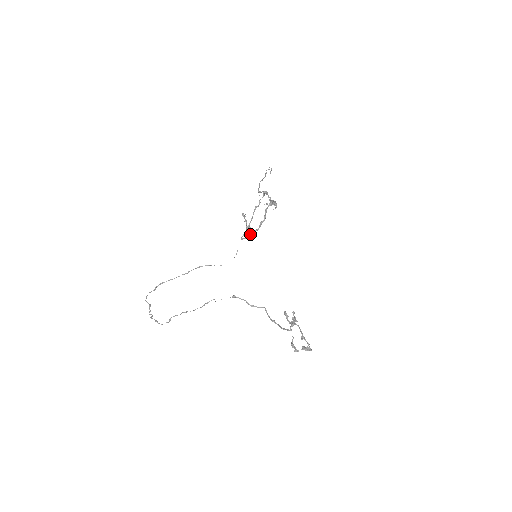
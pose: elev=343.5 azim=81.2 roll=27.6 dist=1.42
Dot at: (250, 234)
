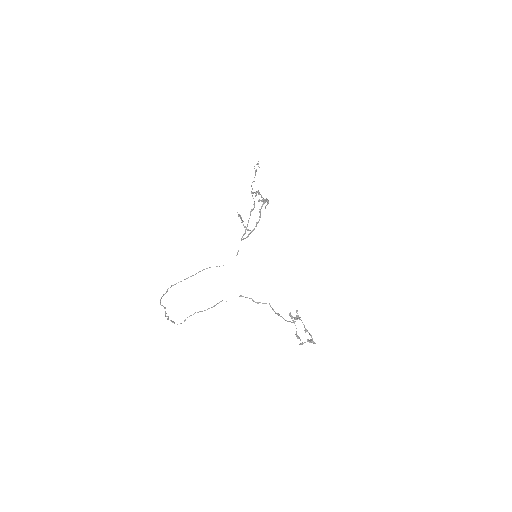
Dot at: (248, 234)
